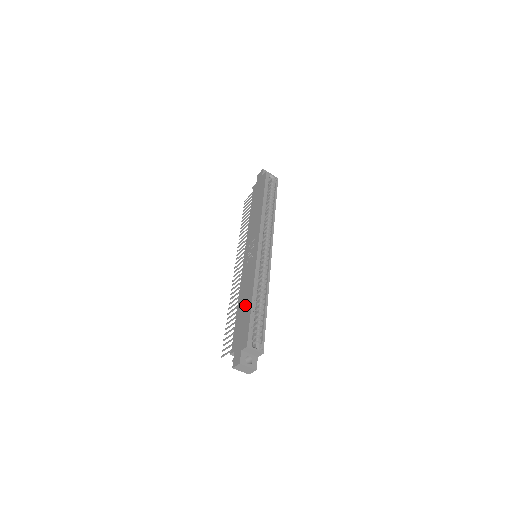
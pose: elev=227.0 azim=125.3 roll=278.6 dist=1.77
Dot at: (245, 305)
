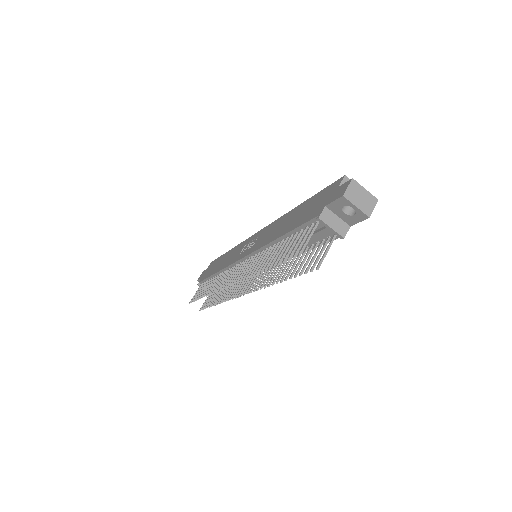
Dot at: (293, 216)
